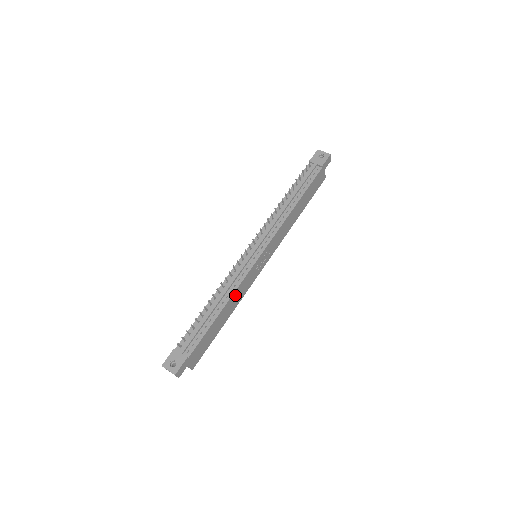
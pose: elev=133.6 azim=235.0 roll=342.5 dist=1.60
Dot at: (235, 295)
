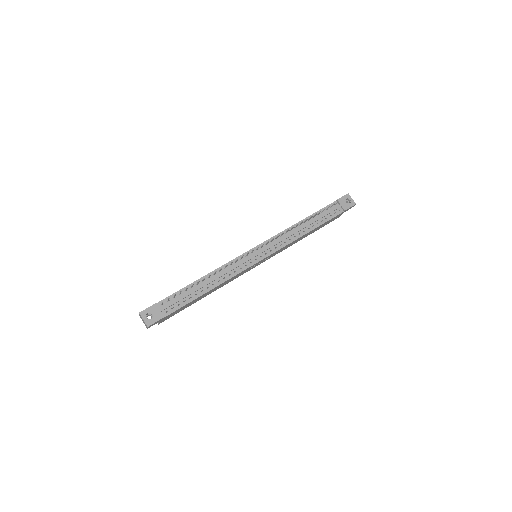
Dot at: (225, 282)
